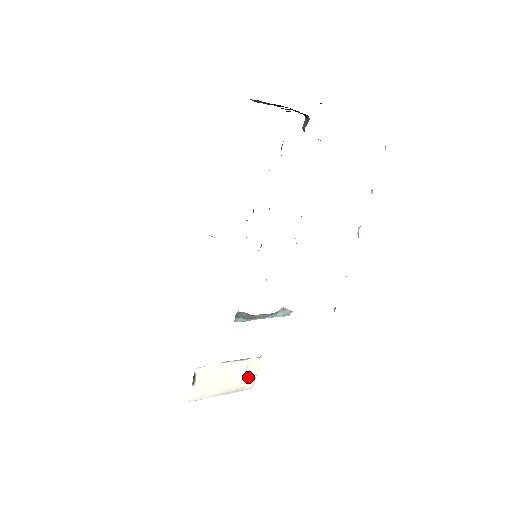
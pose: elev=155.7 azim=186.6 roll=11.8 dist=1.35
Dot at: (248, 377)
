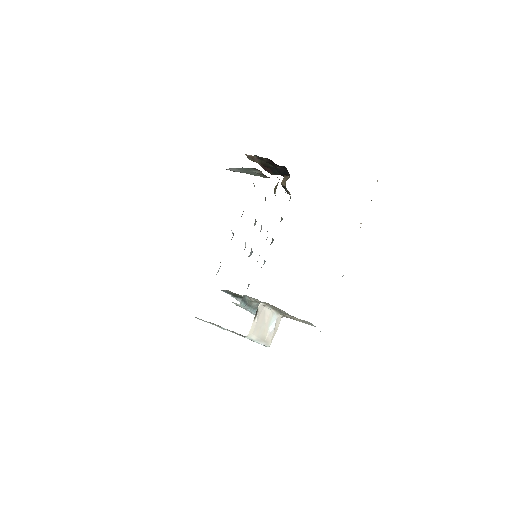
Dot at: (274, 332)
